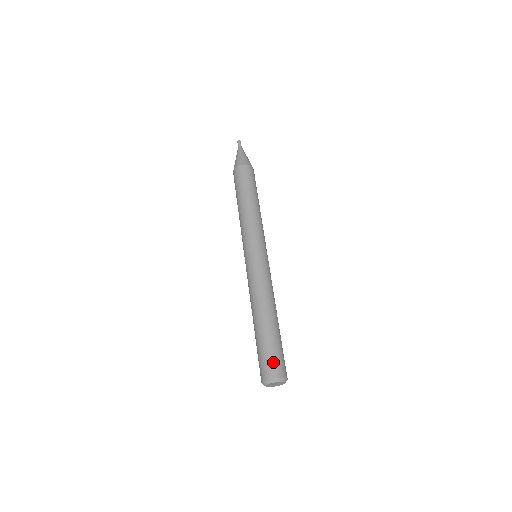
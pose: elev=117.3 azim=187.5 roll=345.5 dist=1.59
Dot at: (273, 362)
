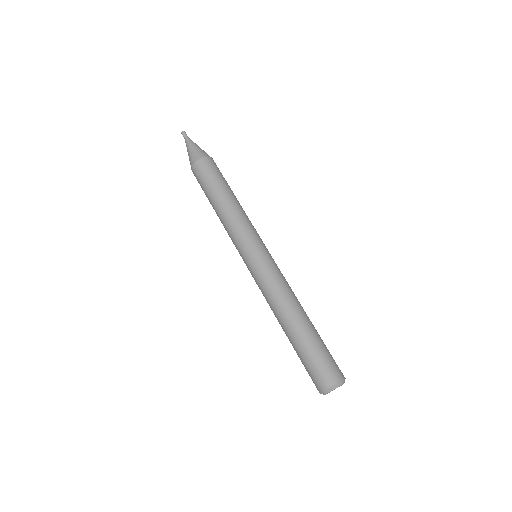
Dot at: (314, 374)
